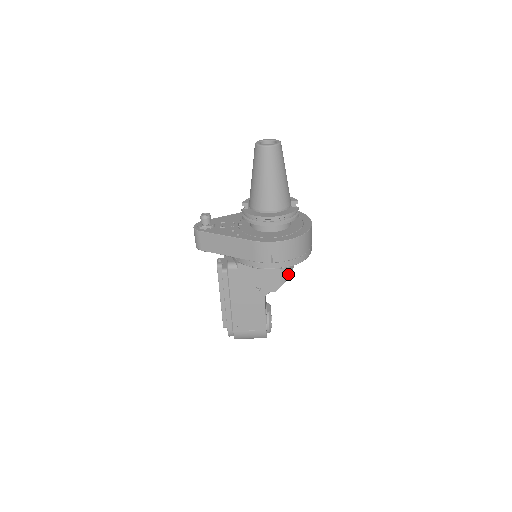
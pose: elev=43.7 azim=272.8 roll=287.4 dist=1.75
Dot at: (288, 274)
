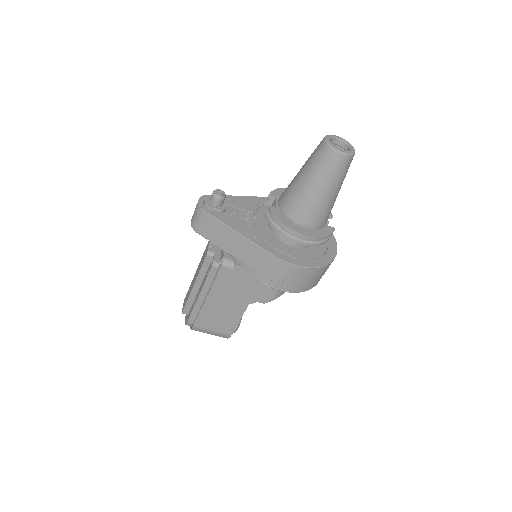
Dot at: occluded
